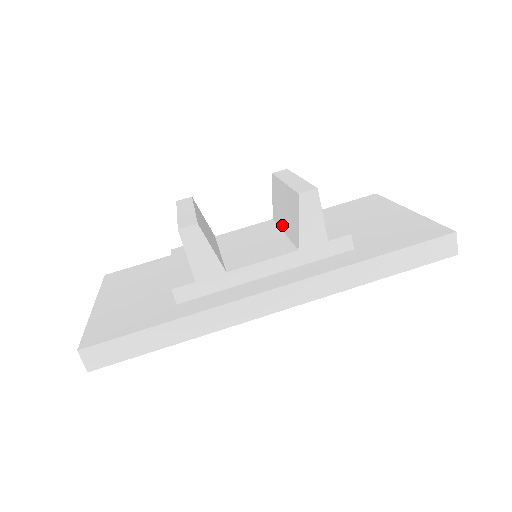
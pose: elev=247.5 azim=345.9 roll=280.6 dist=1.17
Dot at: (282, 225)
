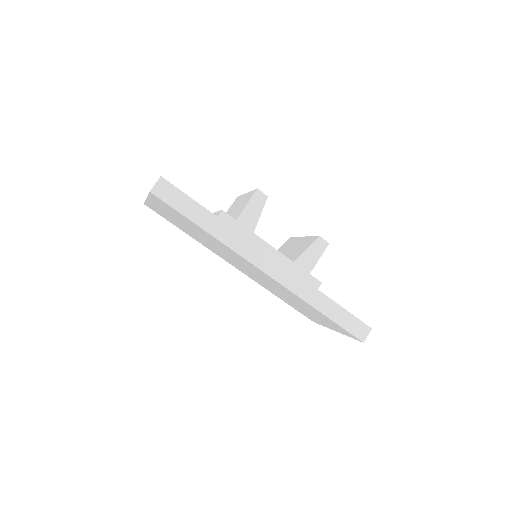
Dot at: occluded
